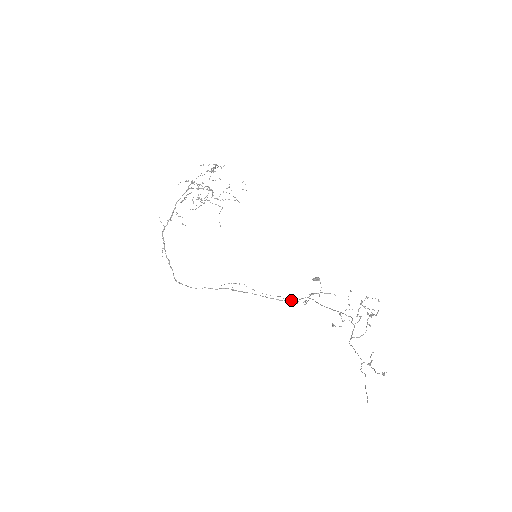
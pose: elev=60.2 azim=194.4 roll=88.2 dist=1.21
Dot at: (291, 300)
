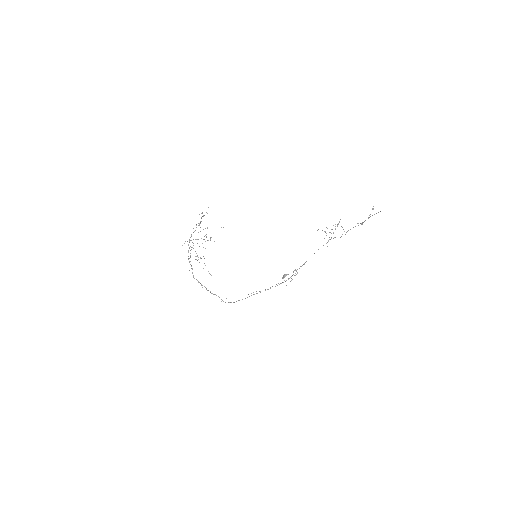
Dot at: (288, 278)
